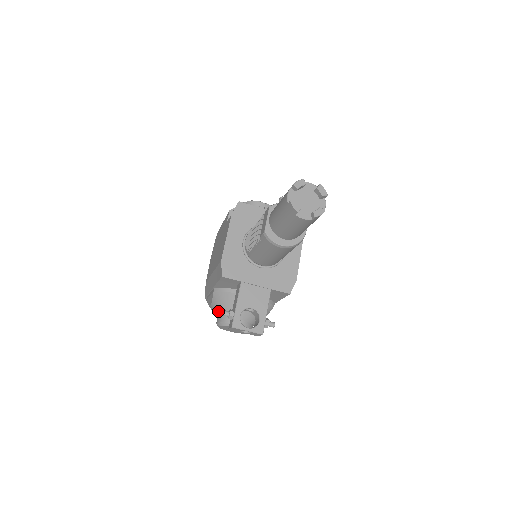
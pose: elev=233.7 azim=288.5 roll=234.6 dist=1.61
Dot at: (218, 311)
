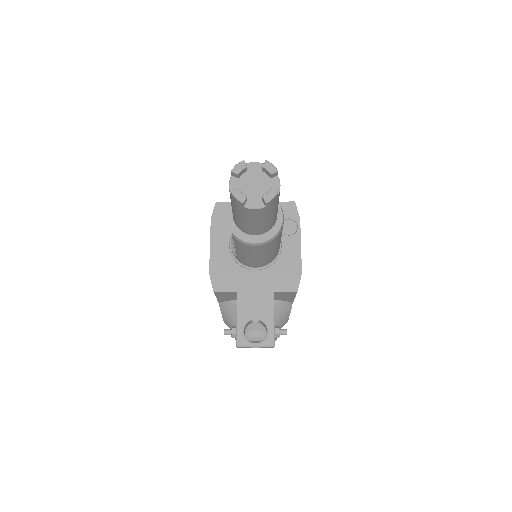
Dot at: occluded
